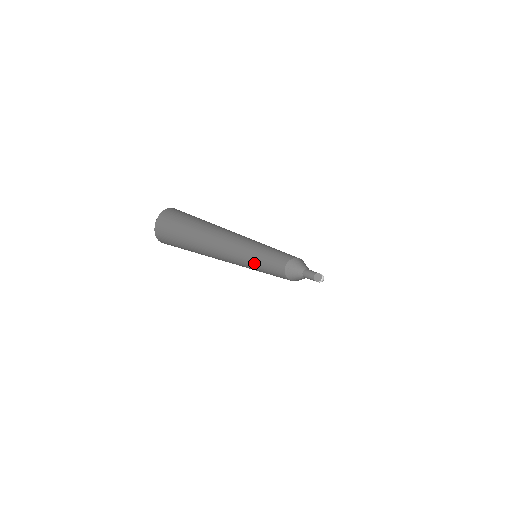
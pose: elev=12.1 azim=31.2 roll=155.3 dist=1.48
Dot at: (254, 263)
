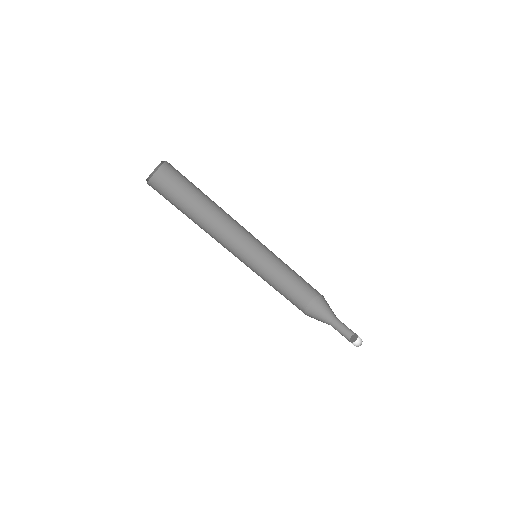
Dot at: (260, 276)
